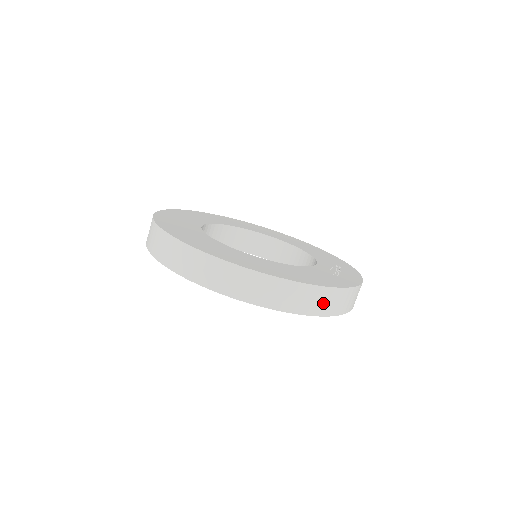
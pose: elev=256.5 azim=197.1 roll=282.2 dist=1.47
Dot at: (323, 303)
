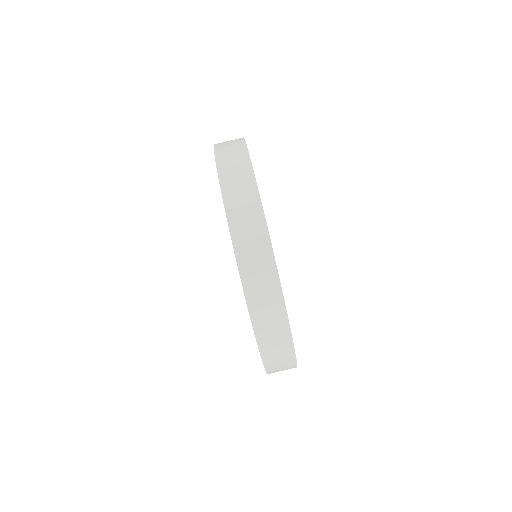
Dot at: occluded
